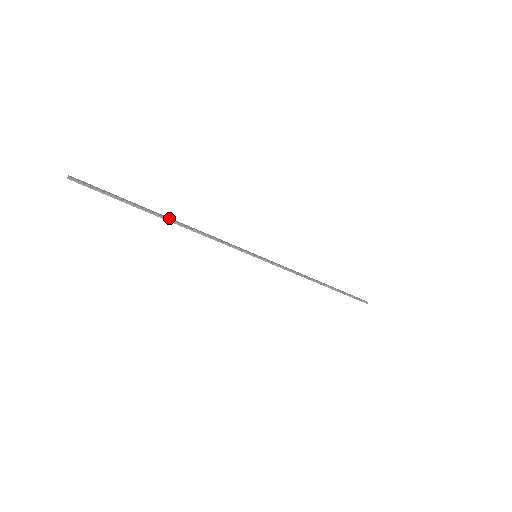
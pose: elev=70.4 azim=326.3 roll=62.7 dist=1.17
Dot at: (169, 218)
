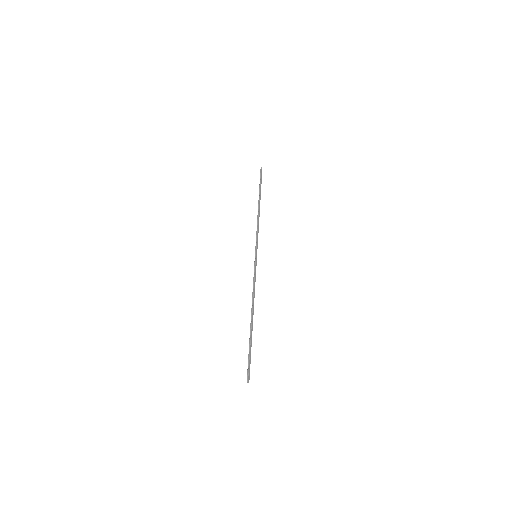
Dot at: occluded
